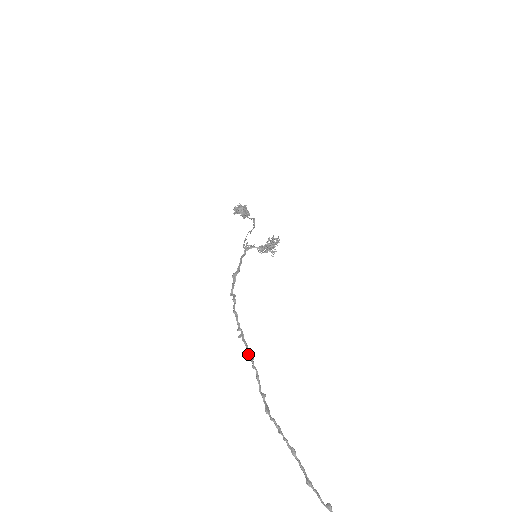
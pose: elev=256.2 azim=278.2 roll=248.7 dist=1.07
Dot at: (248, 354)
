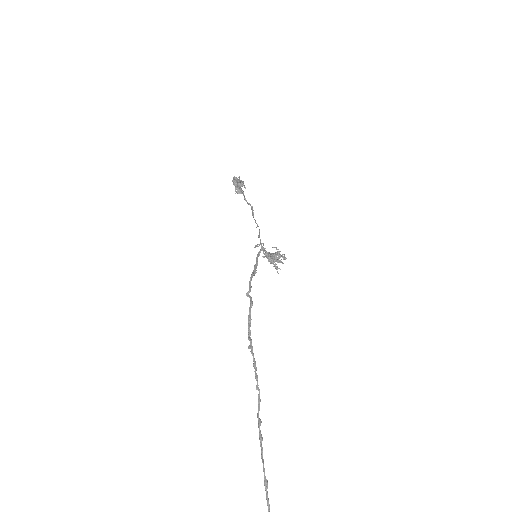
Dot at: (255, 371)
